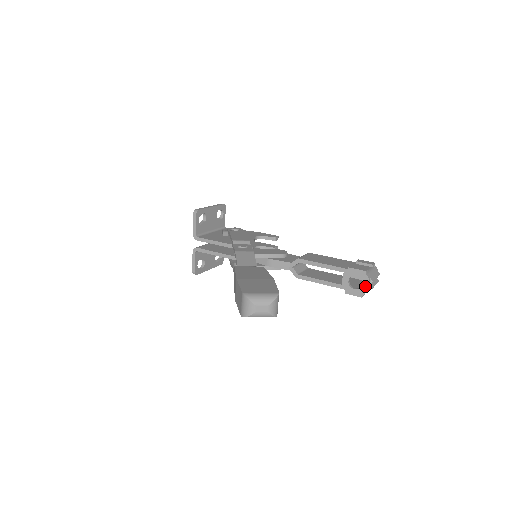
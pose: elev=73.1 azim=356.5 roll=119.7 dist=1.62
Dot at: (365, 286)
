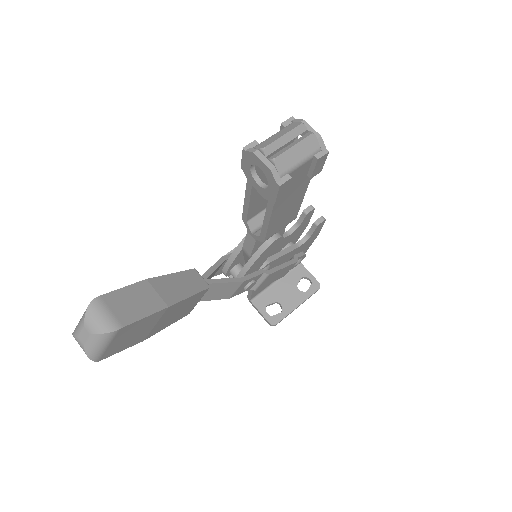
Dot at: (263, 167)
